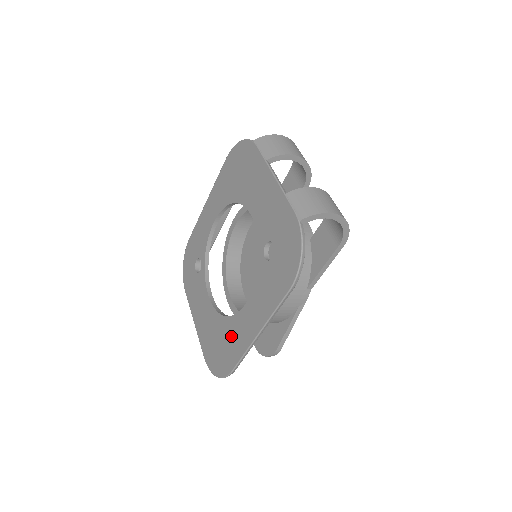
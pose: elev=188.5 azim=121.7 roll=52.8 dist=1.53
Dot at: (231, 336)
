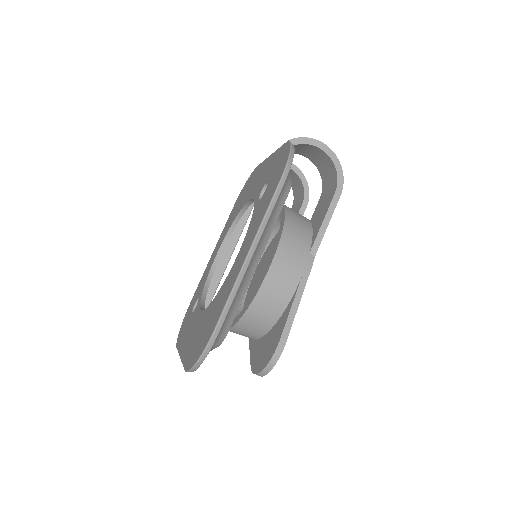
Dot at: (219, 299)
